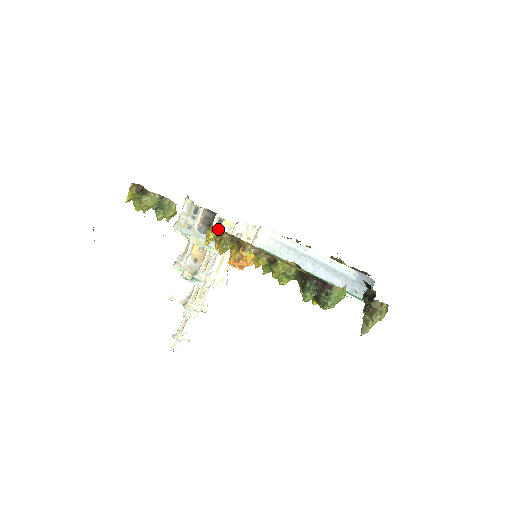
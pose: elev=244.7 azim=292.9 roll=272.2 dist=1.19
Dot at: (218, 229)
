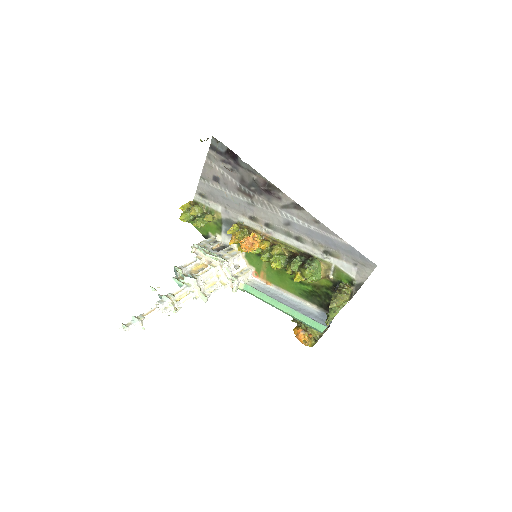
Dot at: (244, 222)
